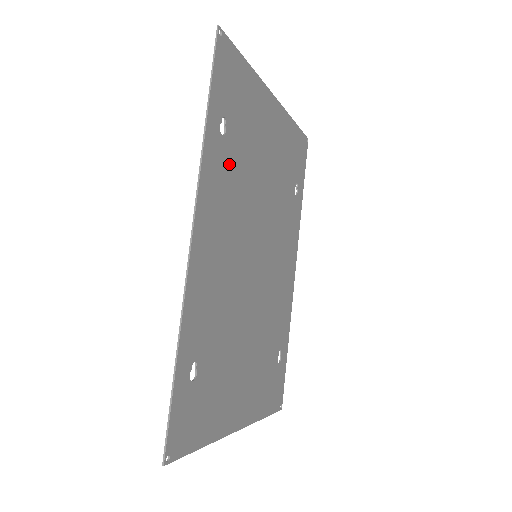
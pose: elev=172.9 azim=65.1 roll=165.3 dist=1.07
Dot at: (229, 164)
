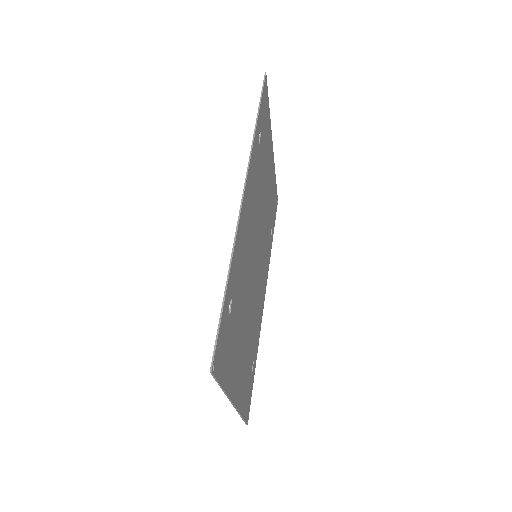
Dot at: (258, 167)
